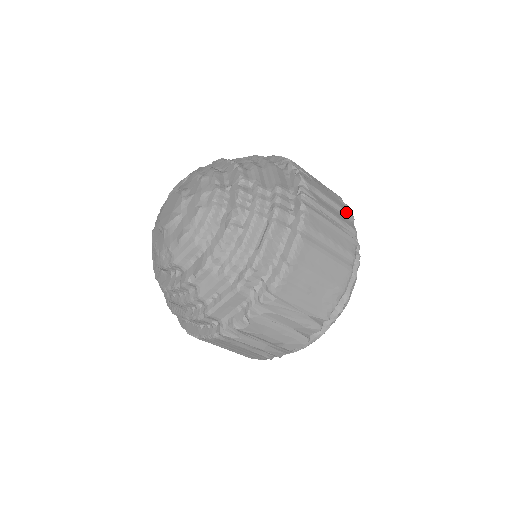
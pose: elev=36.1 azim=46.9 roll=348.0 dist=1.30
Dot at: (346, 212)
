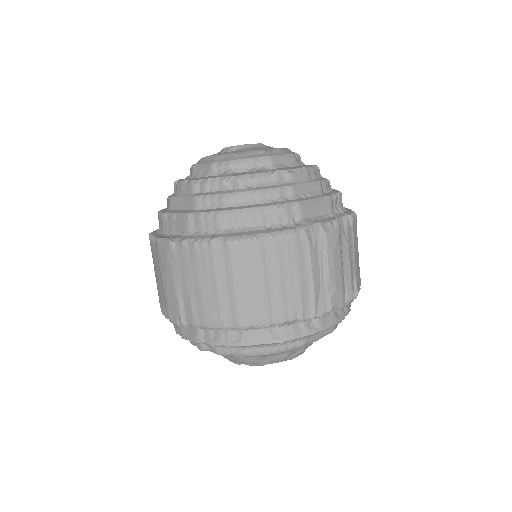
Dot at: occluded
